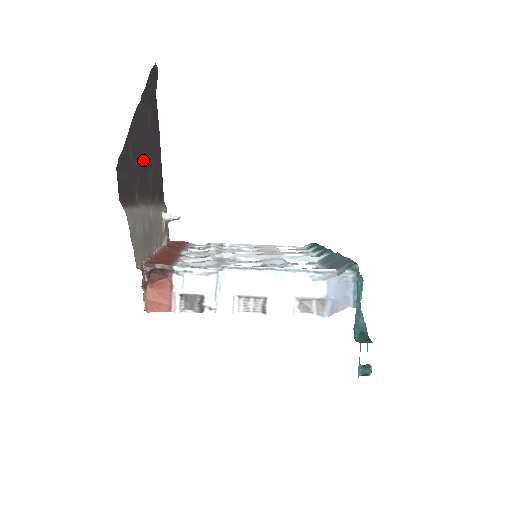
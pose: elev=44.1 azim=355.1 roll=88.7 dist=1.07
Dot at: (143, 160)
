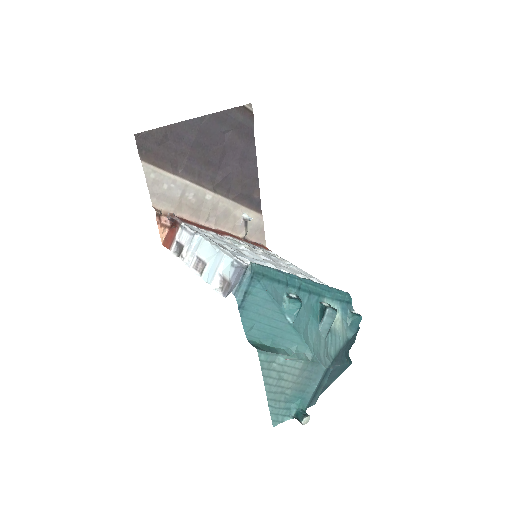
Dot at: (202, 156)
